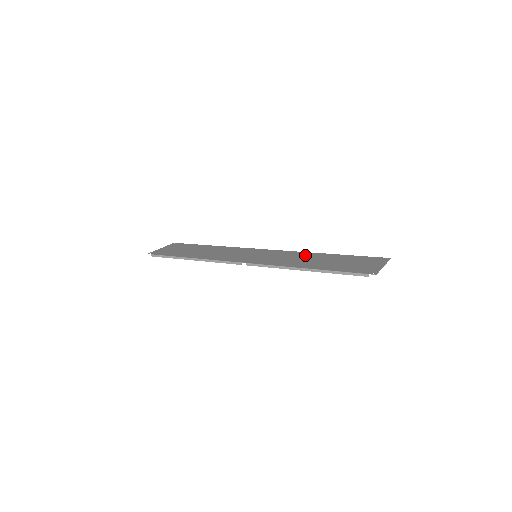
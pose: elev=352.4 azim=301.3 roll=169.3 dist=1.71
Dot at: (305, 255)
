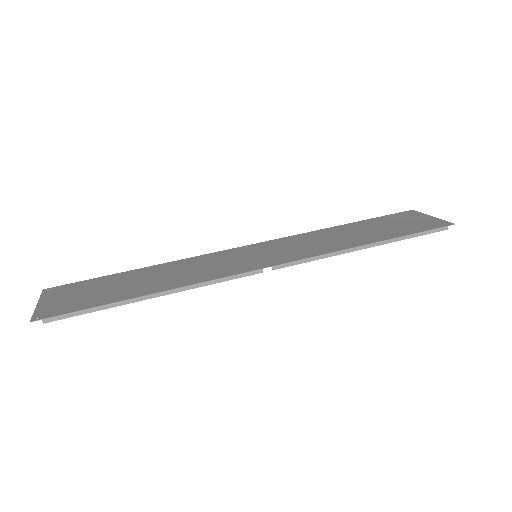
Dot at: (319, 234)
